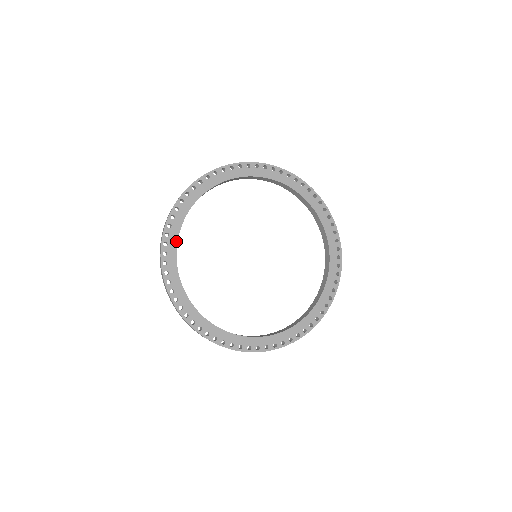
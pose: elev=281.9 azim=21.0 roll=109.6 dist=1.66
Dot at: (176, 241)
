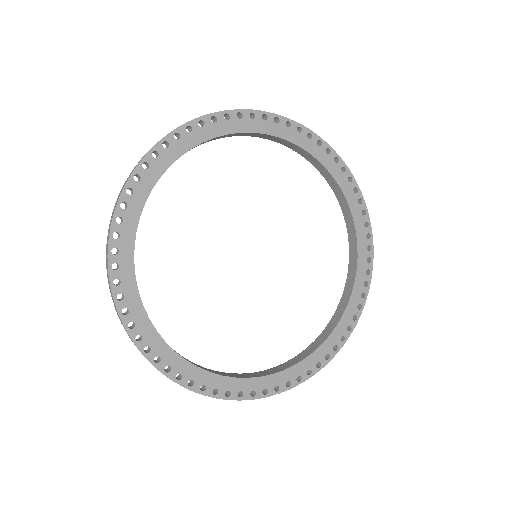
Dot at: (134, 231)
